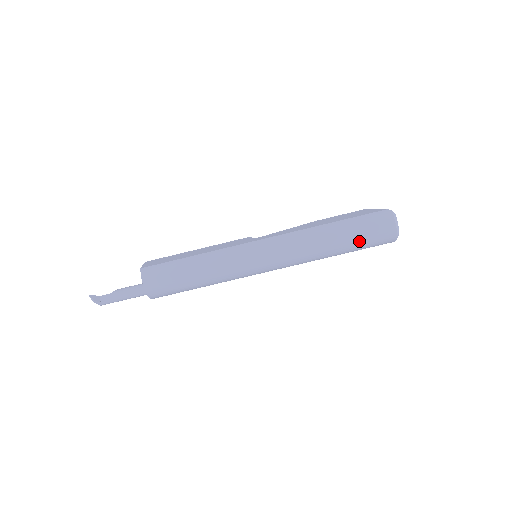
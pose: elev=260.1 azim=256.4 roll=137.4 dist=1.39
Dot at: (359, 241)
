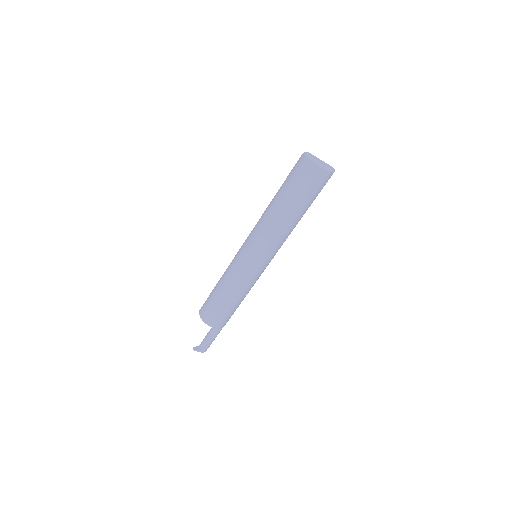
Dot at: (296, 192)
